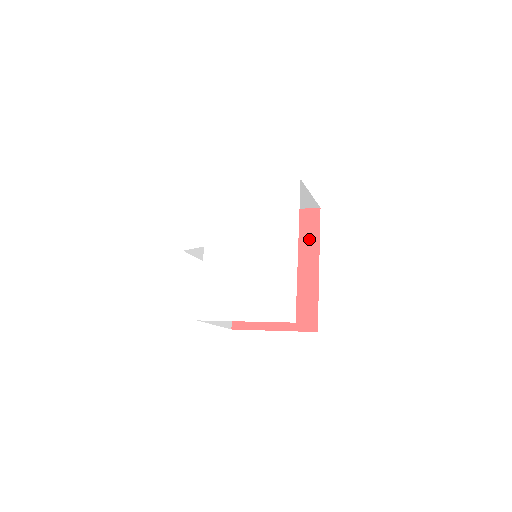
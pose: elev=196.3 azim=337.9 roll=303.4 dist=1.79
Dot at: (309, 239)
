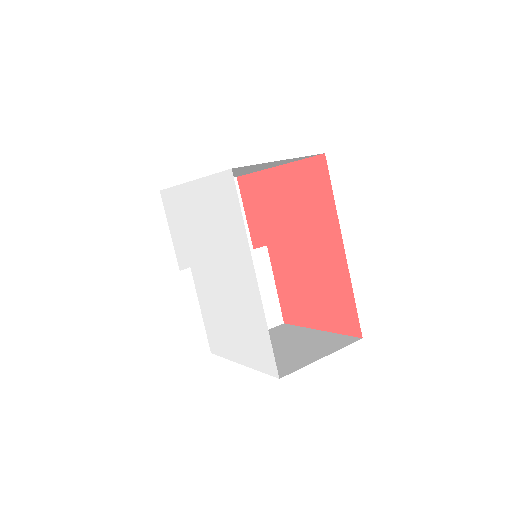
Dot at: (324, 205)
